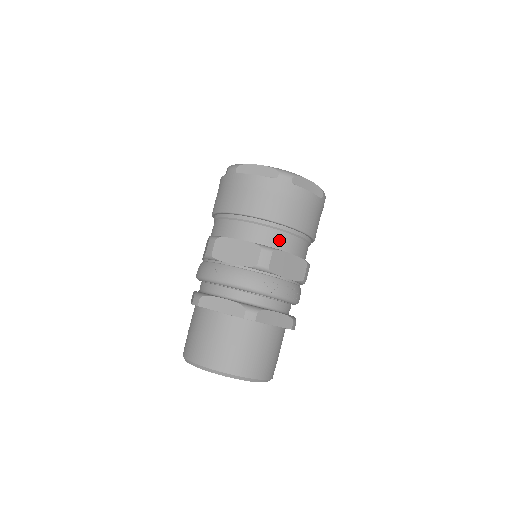
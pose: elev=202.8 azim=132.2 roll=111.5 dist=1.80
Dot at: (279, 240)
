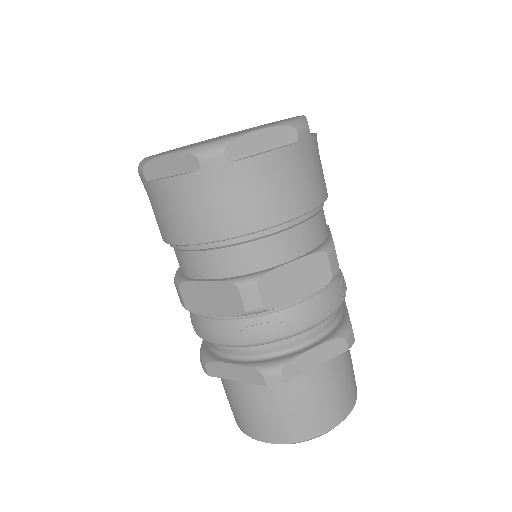
Dot at: (323, 225)
